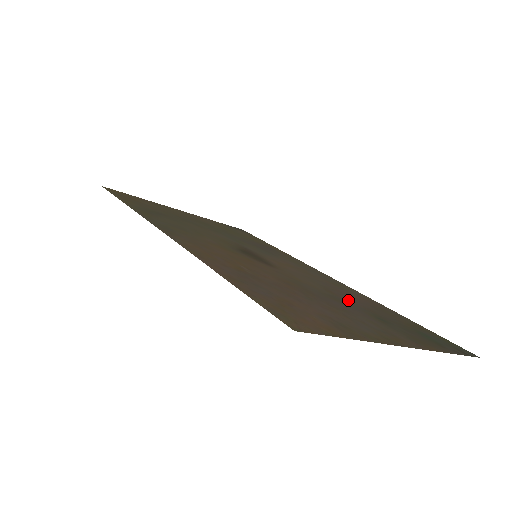
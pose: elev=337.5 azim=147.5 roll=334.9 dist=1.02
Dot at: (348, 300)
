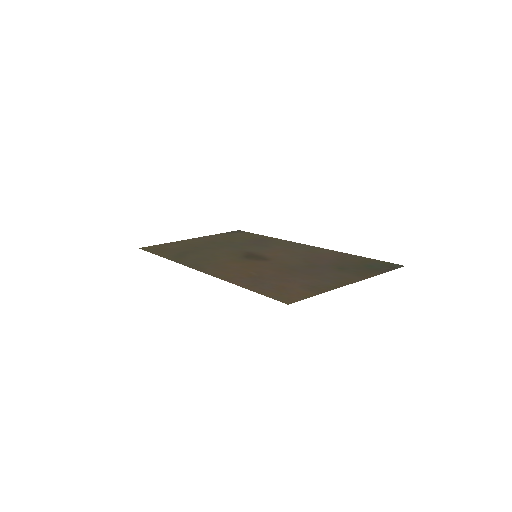
Dot at: (320, 263)
